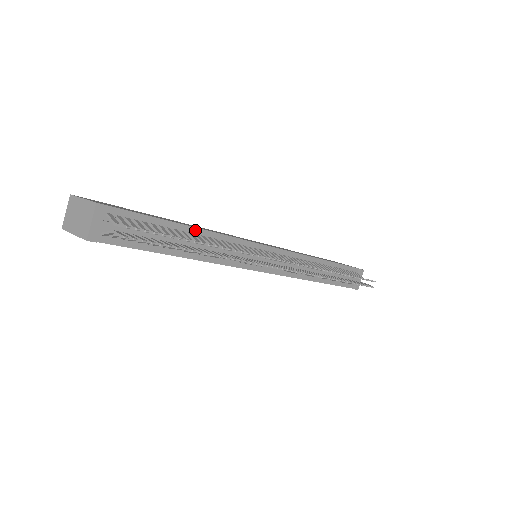
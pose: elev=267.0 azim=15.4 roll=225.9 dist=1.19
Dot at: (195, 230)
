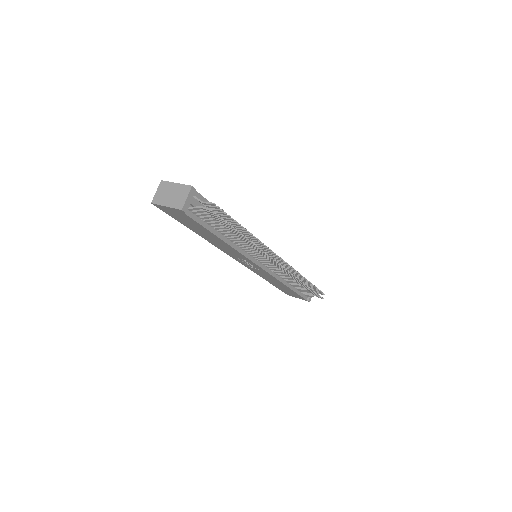
Dot at: occluded
